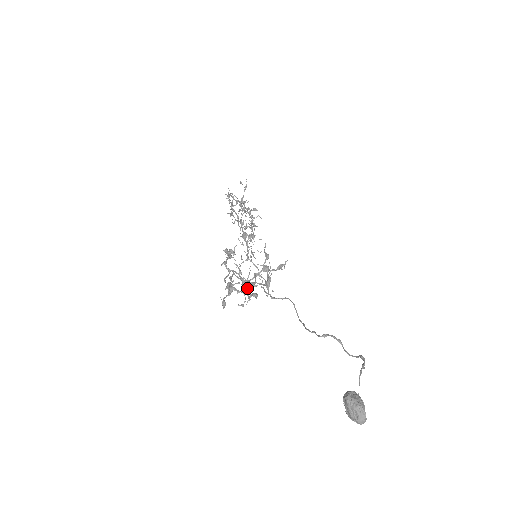
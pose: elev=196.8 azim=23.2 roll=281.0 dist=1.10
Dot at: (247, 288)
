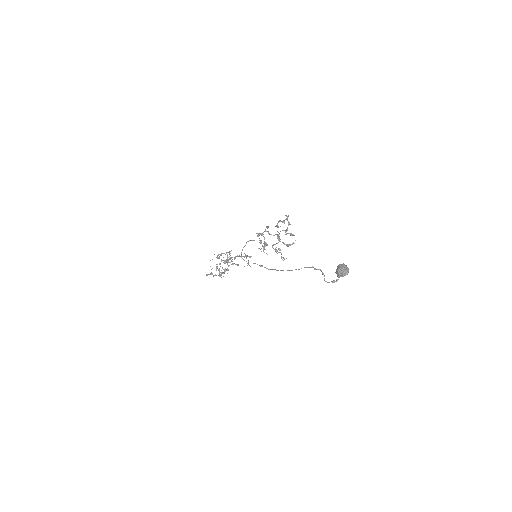
Dot at: occluded
